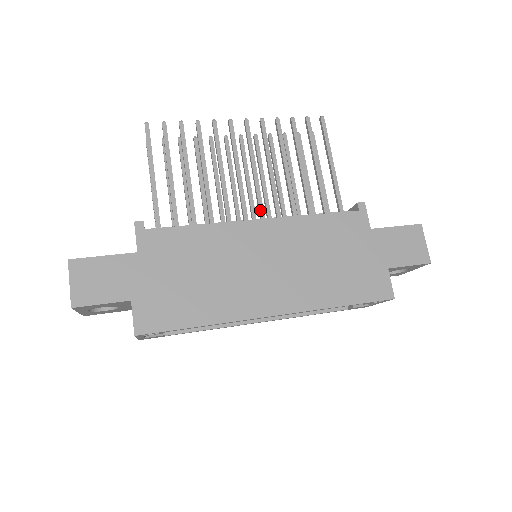
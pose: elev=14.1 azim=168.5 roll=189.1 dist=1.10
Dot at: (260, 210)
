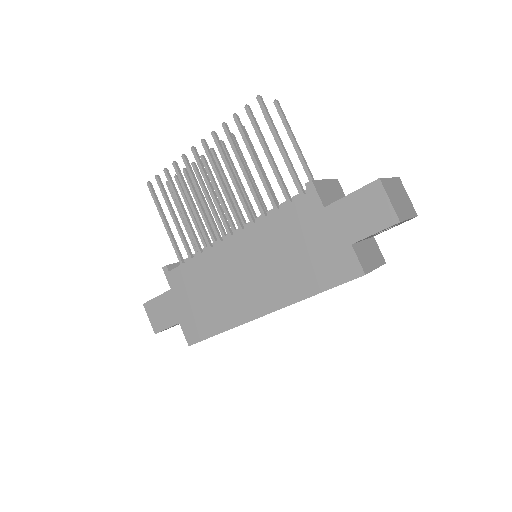
Dot at: (236, 222)
